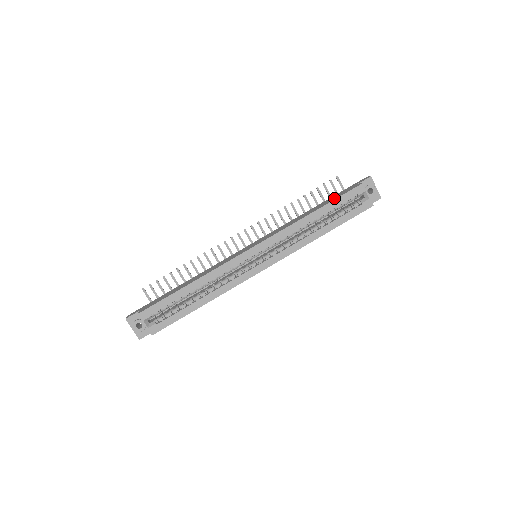
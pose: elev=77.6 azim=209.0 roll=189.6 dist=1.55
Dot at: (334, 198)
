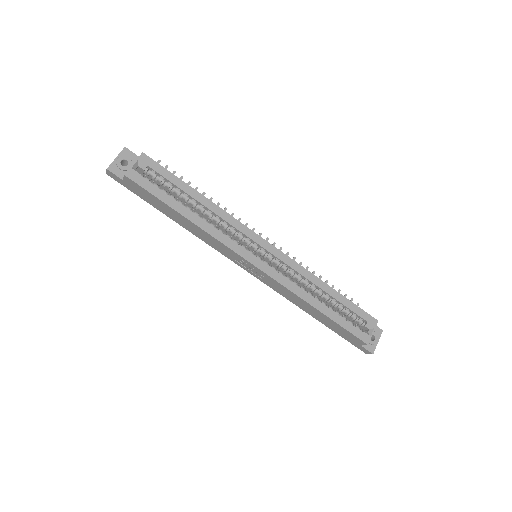
Dot at: occluded
